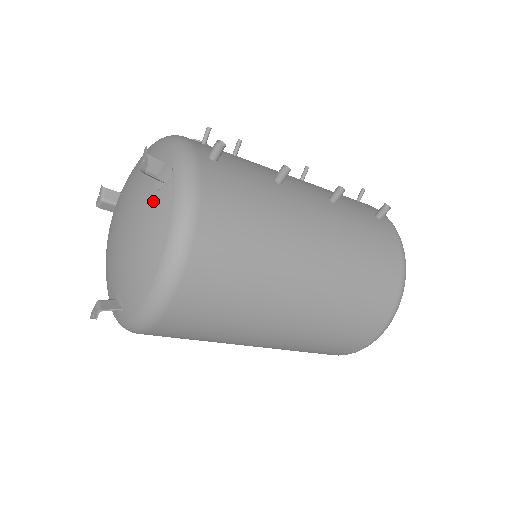
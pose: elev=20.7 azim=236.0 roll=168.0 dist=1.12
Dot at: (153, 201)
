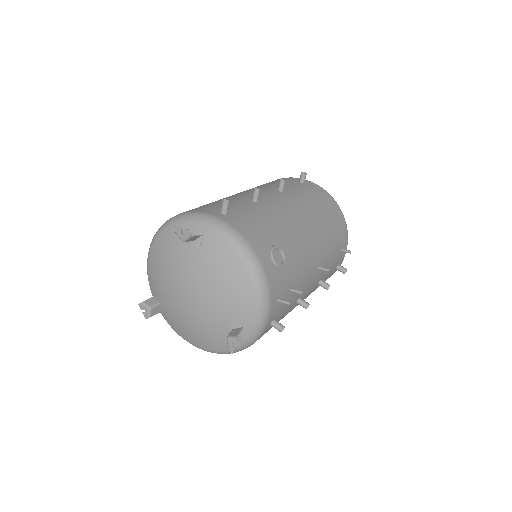
Dot at: (221, 336)
